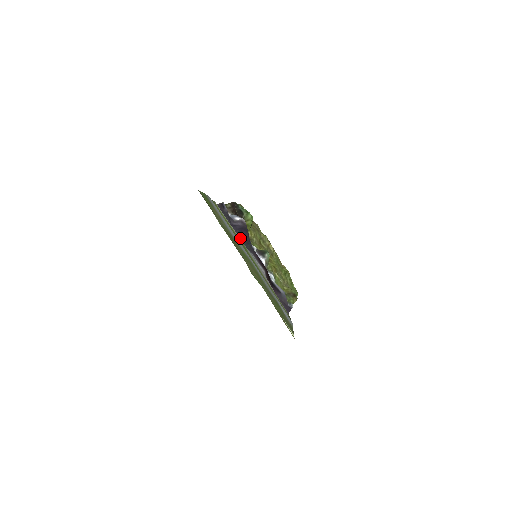
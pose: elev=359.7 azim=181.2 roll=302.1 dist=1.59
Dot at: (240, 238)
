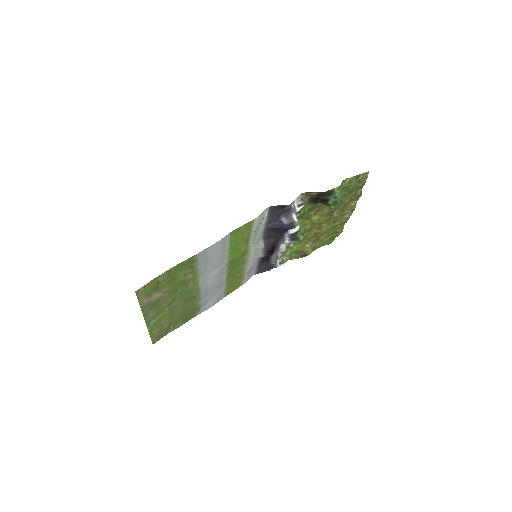
Dot at: (269, 232)
